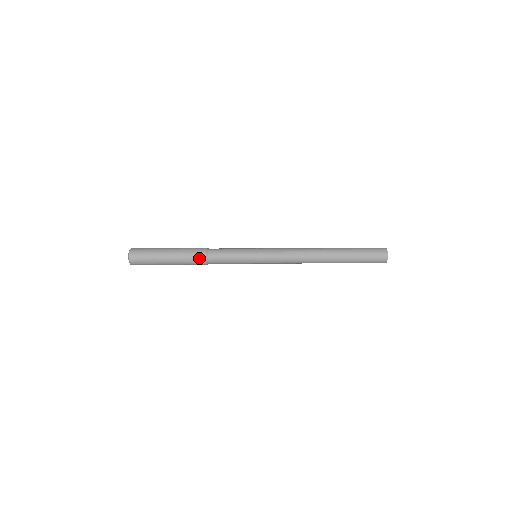
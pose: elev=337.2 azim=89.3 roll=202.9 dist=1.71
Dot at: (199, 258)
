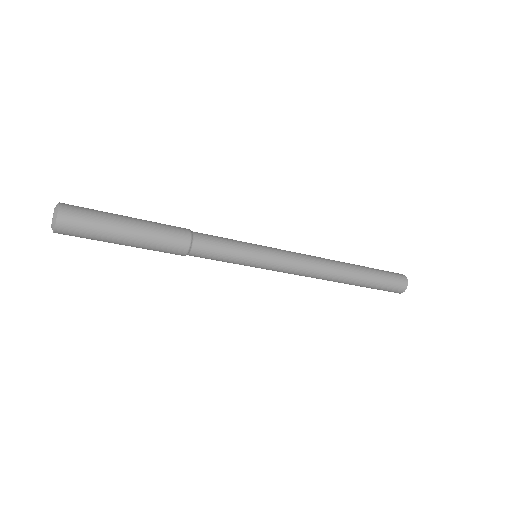
Dot at: (180, 237)
